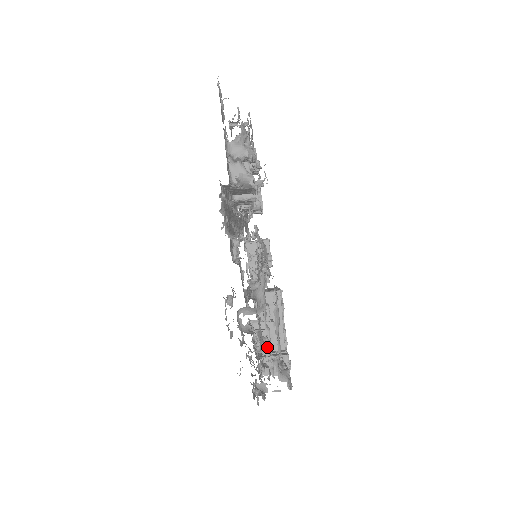
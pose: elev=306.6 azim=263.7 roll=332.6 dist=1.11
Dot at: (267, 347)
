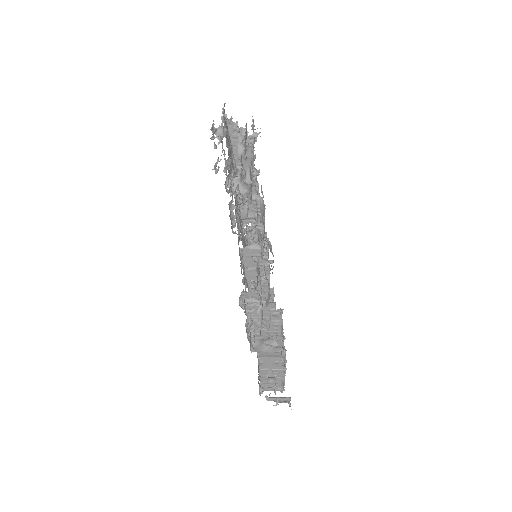
Dot at: (247, 186)
